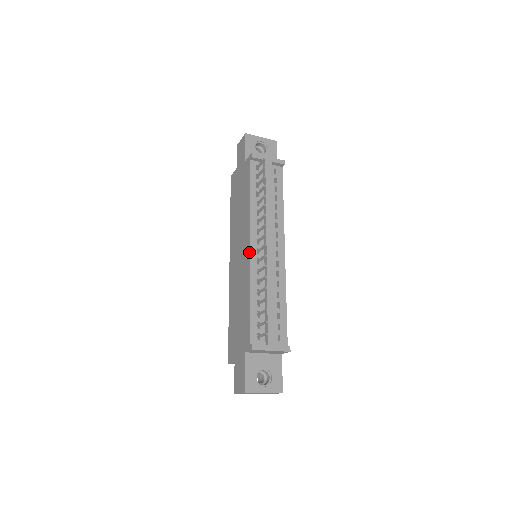
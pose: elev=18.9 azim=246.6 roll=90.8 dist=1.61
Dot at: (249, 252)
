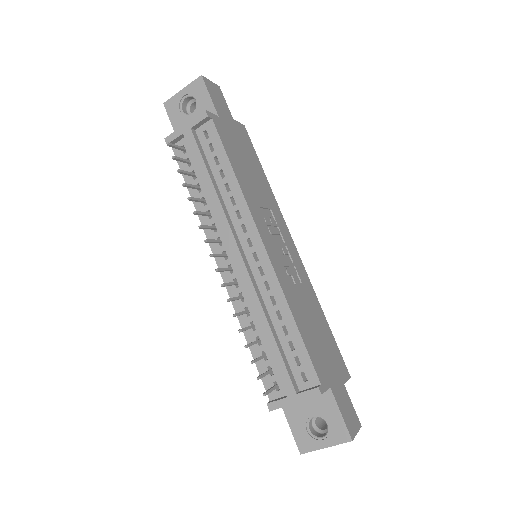
Dot at: occluded
